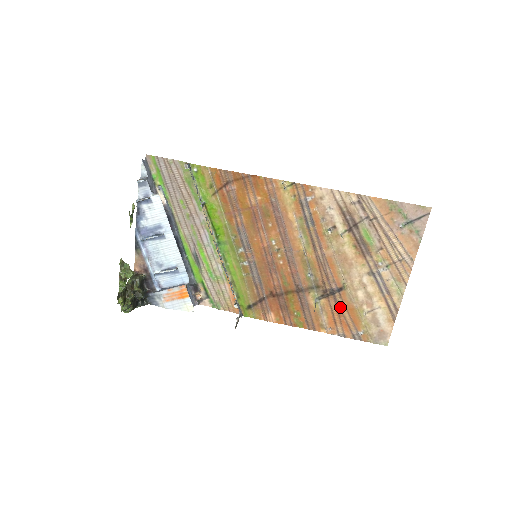
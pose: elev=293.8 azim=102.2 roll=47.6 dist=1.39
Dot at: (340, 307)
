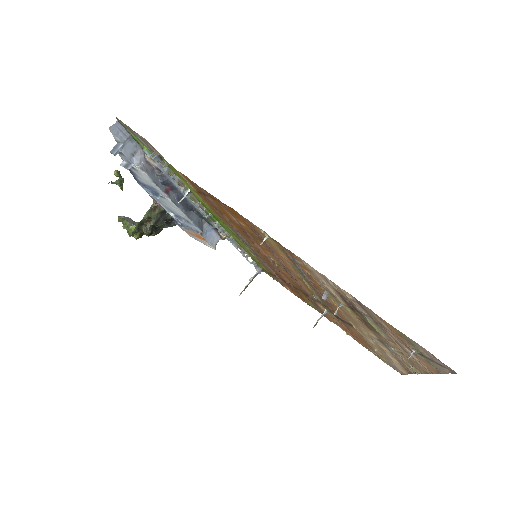
Dot at: (351, 330)
